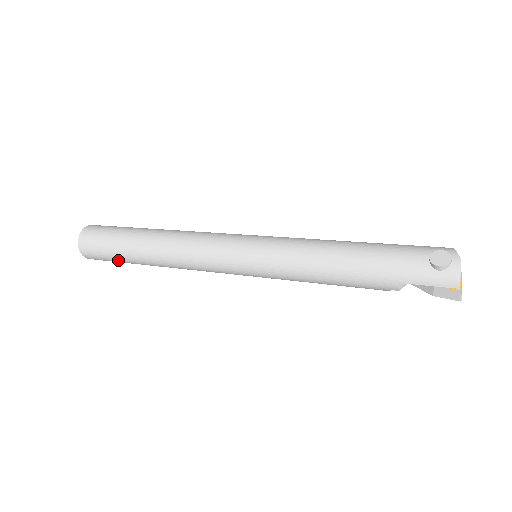
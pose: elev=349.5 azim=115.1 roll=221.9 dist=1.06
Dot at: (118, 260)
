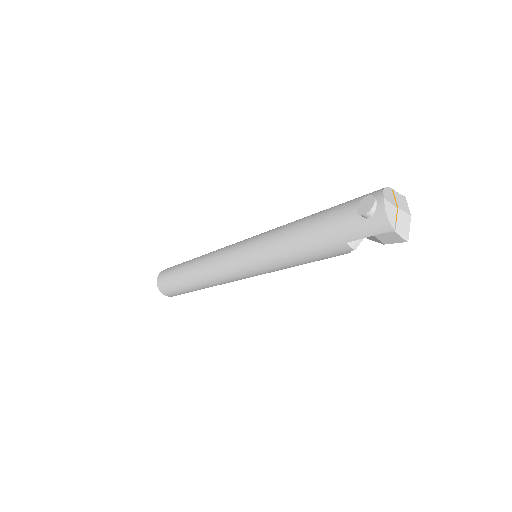
Dot at: (183, 292)
